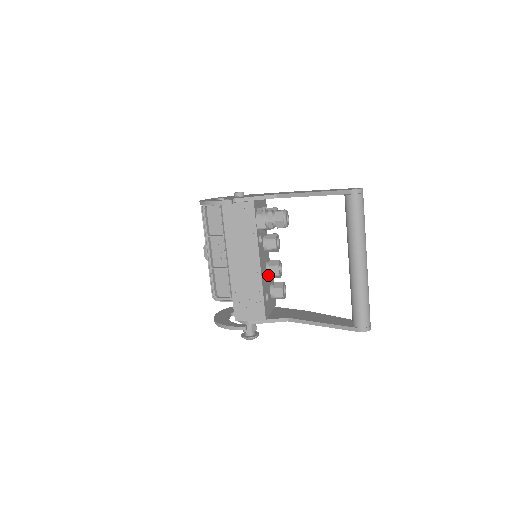
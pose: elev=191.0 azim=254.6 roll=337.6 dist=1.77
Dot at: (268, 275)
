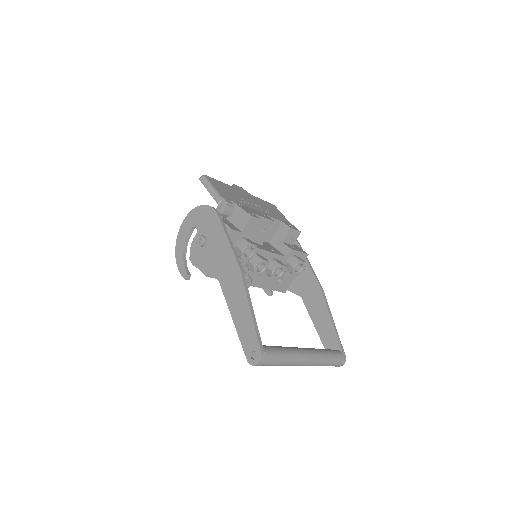
Dot at: occluded
